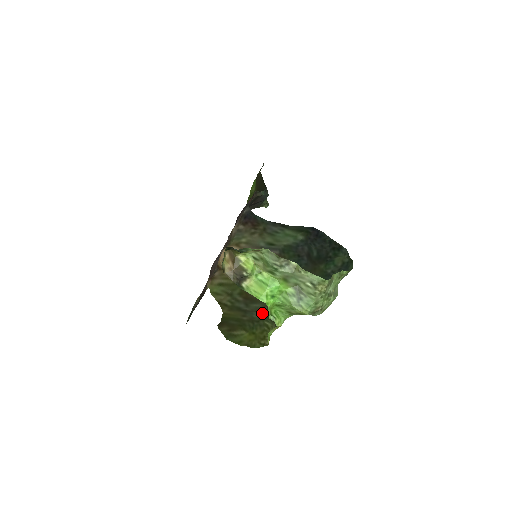
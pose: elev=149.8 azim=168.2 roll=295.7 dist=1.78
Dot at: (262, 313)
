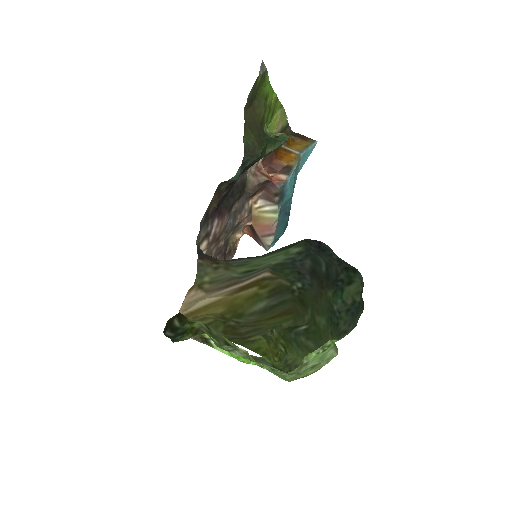
Dot at: (268, 333)
